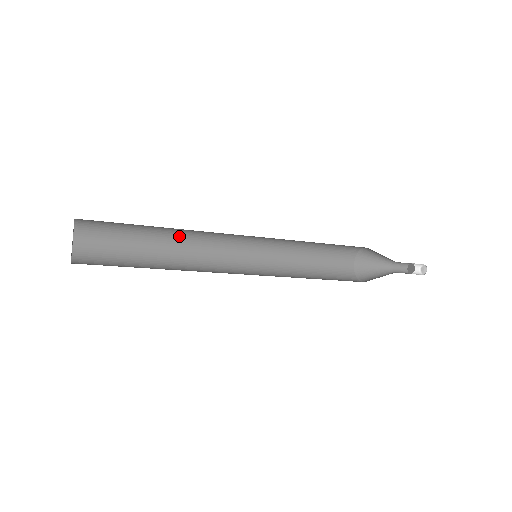
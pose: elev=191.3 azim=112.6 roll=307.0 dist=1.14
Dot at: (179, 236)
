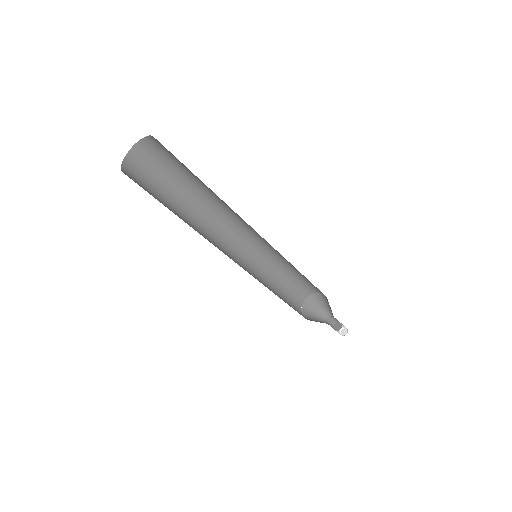
Dot at: (198, 217)
